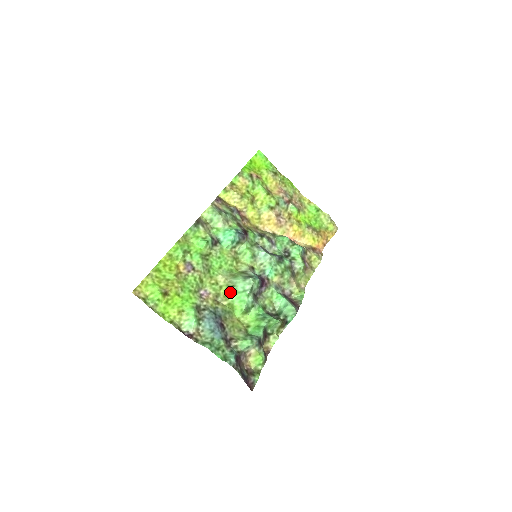
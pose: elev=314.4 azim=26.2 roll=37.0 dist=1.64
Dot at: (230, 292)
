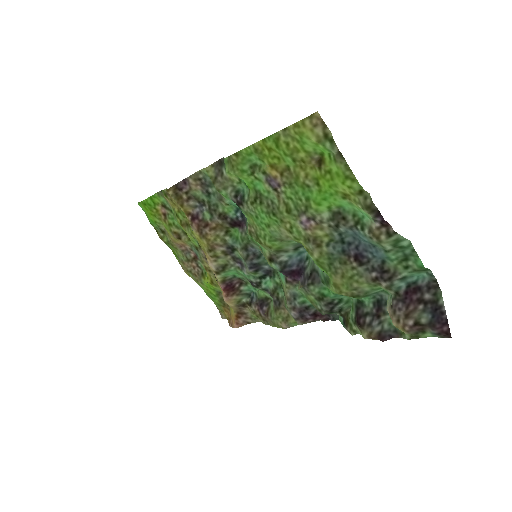
Dot at: occluded
